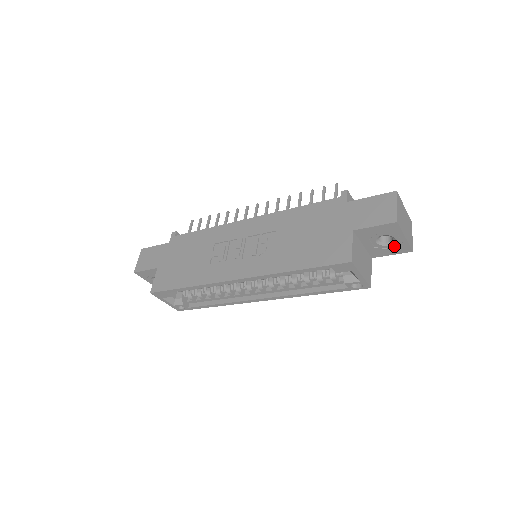
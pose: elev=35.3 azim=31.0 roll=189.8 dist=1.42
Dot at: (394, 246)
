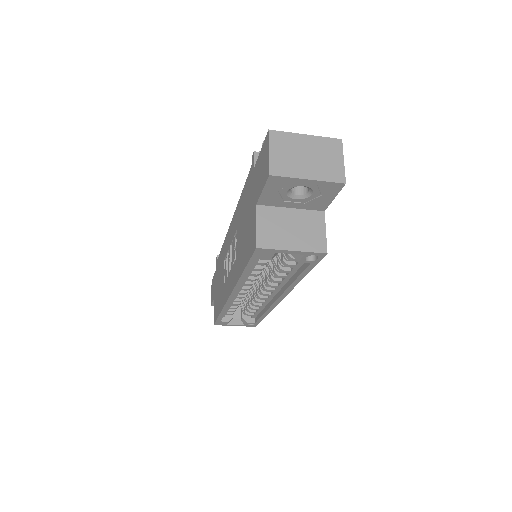
Dot at: (318, 191)
